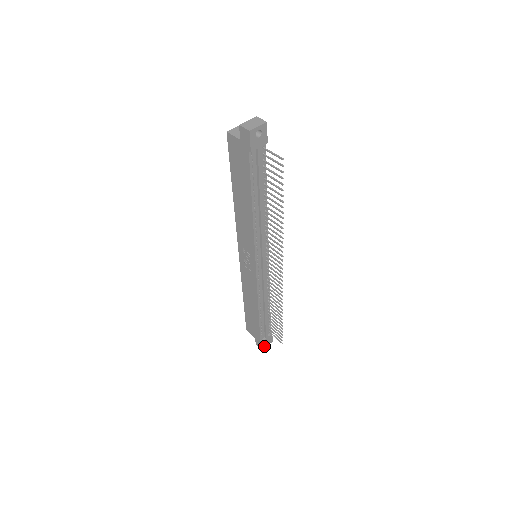
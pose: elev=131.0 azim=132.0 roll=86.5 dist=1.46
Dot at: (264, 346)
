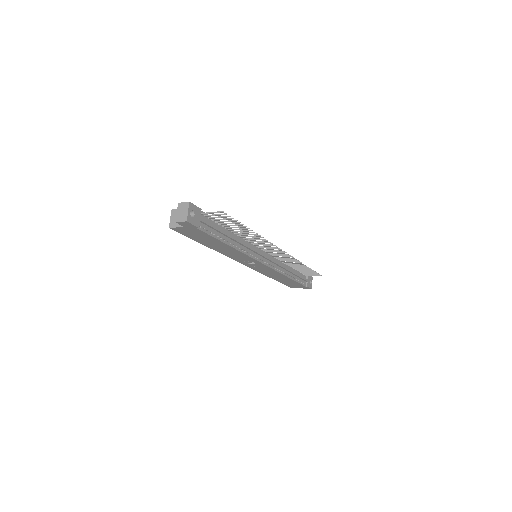
Dot at: (311, 286)
